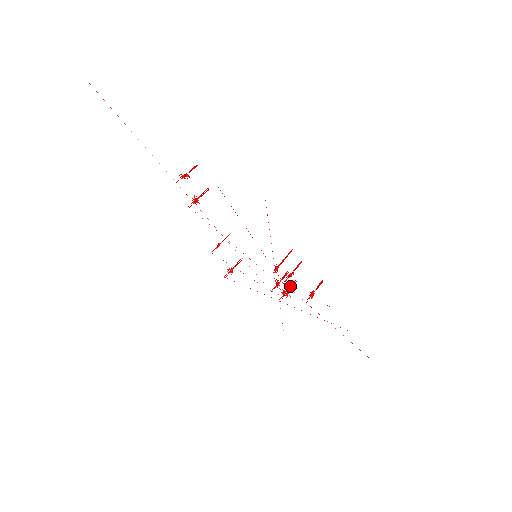
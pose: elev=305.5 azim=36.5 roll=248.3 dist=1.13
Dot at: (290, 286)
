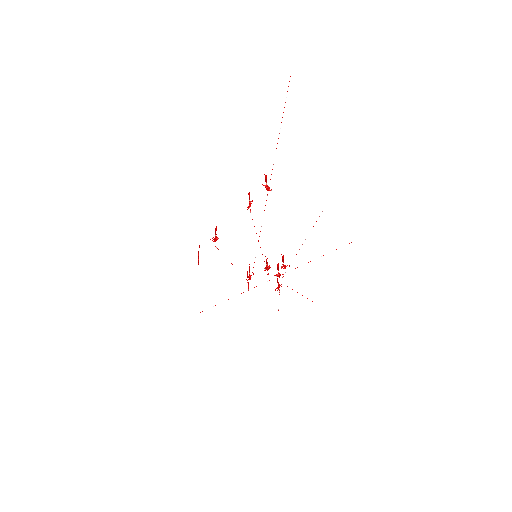
Dot at: occluded
